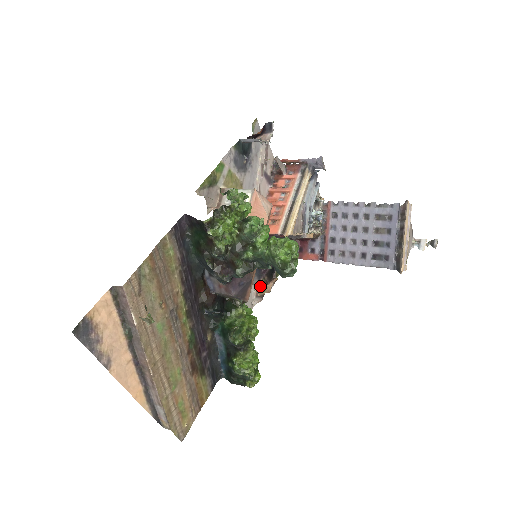
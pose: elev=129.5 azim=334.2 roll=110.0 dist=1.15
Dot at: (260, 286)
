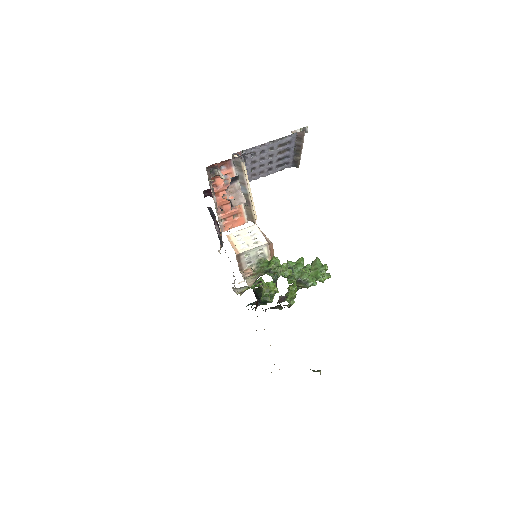
Dot at: occluded
